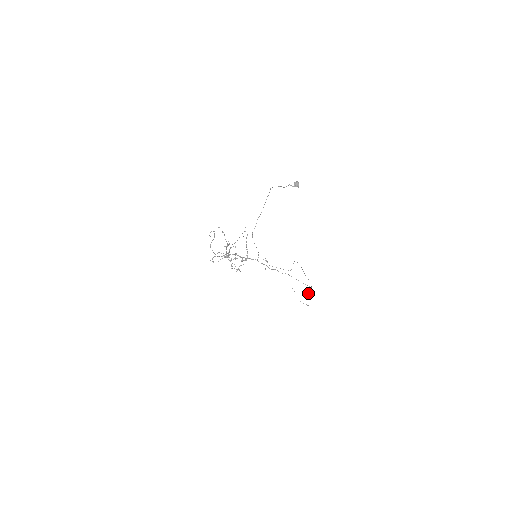
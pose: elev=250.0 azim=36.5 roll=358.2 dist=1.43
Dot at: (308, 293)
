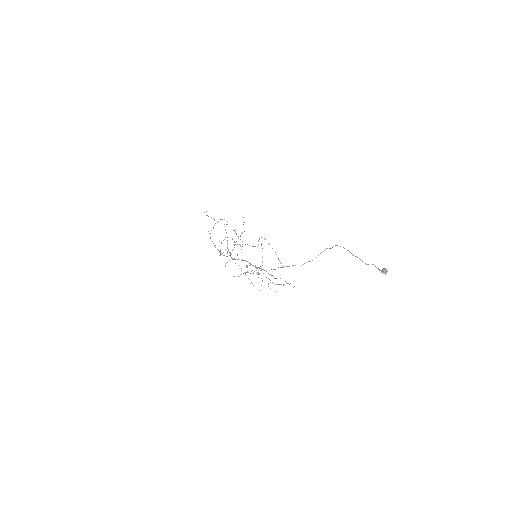
Dot at: occluded
